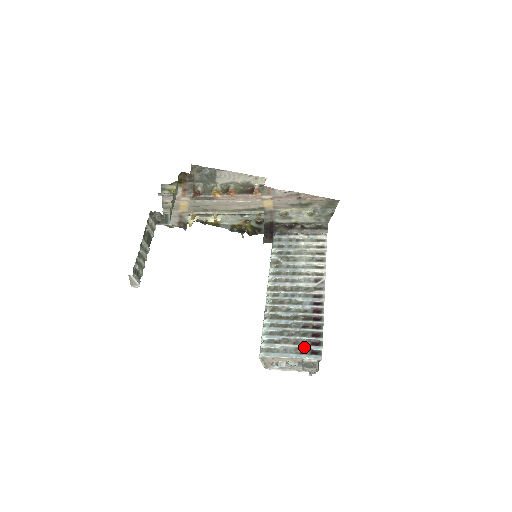
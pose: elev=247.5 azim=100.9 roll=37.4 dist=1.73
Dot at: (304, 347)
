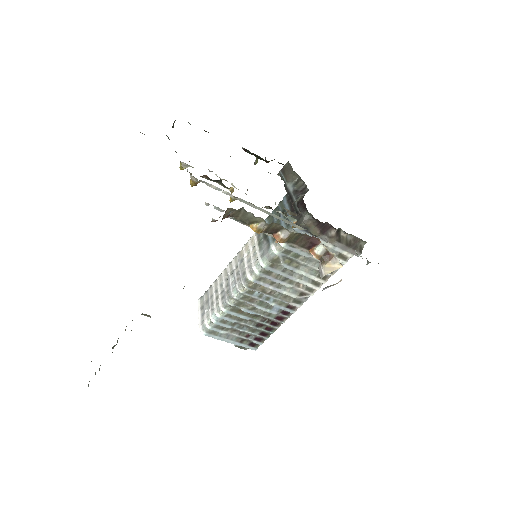
Dot at: (247, 339)
